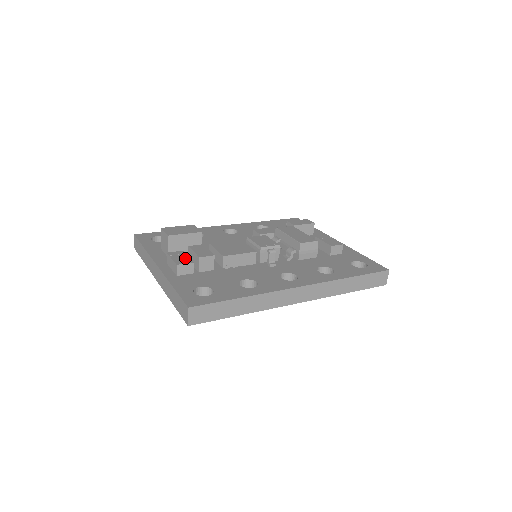
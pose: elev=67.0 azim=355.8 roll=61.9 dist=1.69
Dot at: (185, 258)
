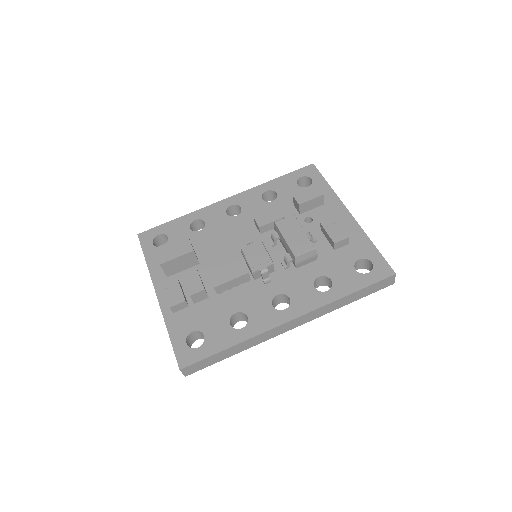
Dot at: (178, 293)
